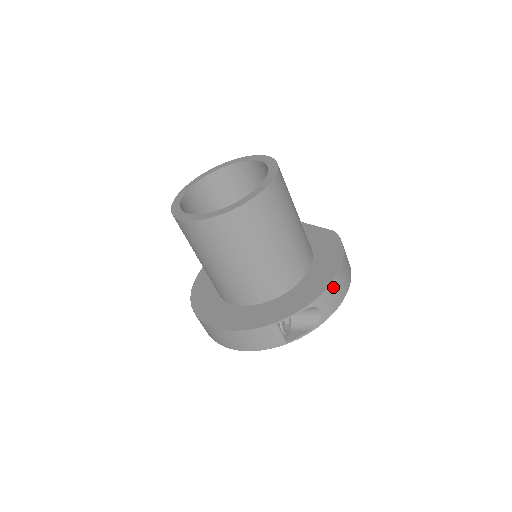
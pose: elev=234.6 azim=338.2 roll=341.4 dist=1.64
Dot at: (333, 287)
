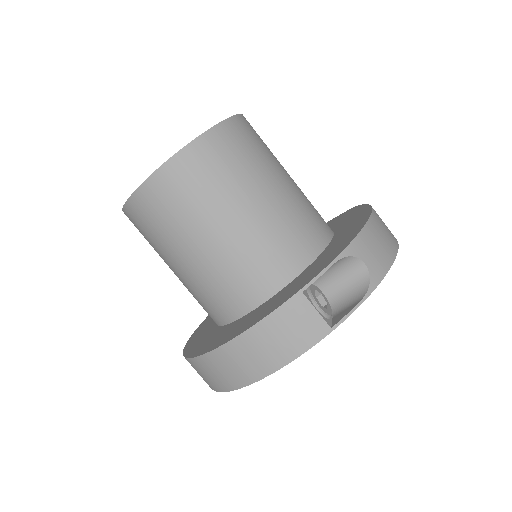
Dot at: (371, 231)
